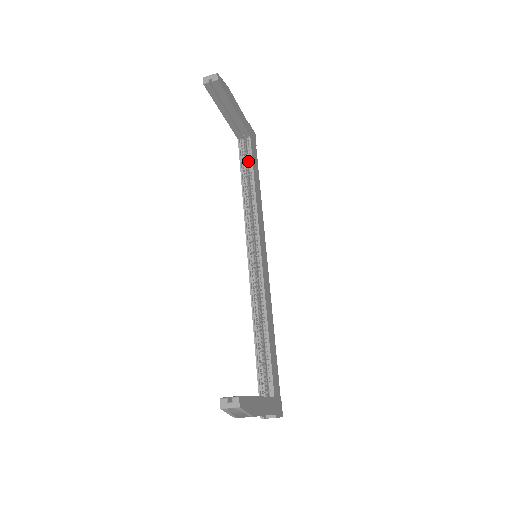
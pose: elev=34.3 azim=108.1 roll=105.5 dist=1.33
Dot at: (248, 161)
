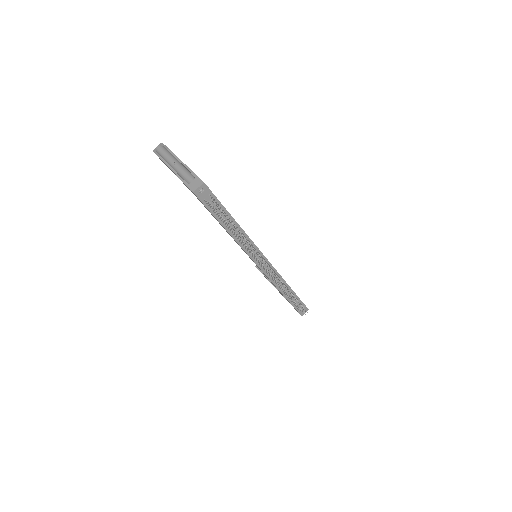
Dot at: occluded
